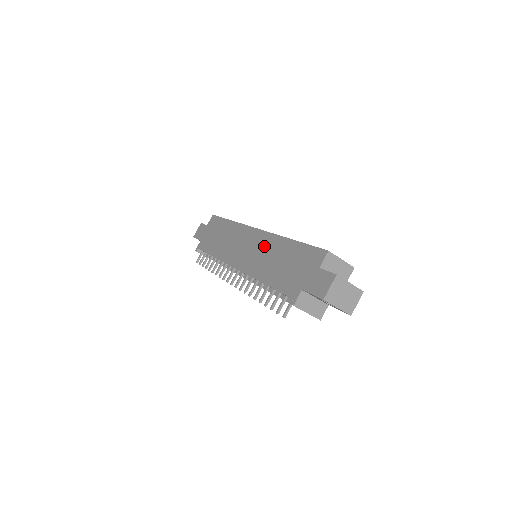
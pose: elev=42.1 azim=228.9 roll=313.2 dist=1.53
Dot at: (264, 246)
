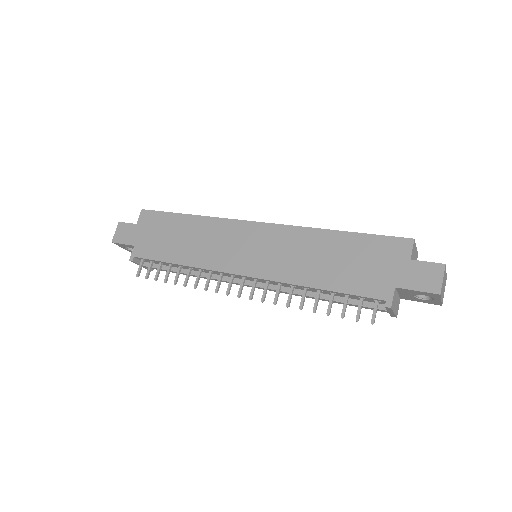
Dot at: (287, 242)
